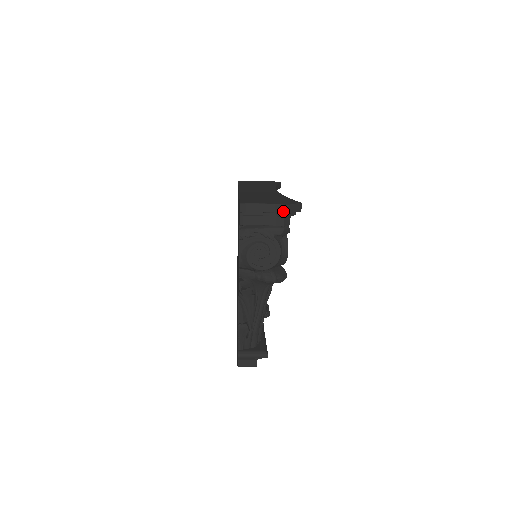
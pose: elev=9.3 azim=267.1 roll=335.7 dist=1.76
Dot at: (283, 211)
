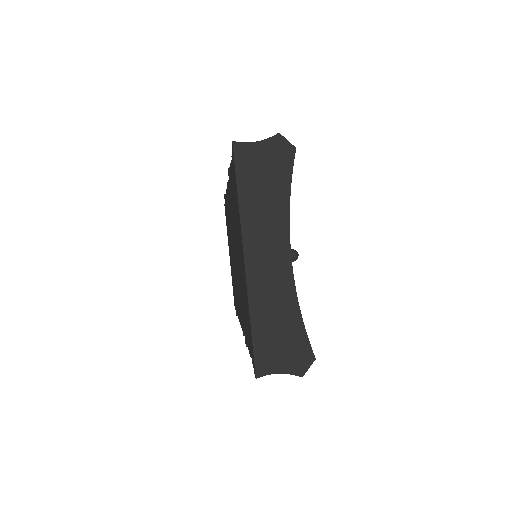
Dot at: occluded
